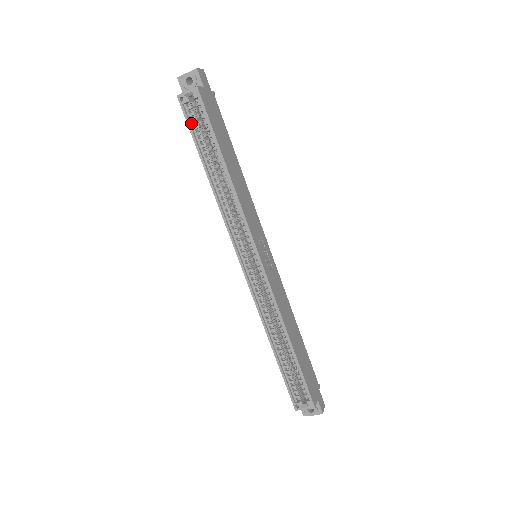
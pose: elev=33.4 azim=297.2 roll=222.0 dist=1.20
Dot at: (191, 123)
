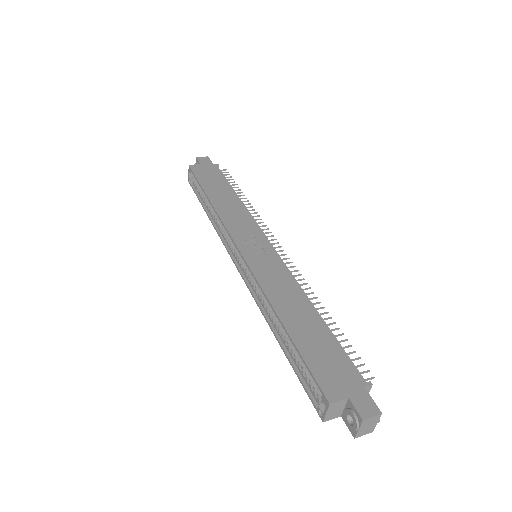
Dot at: (197, 191)
